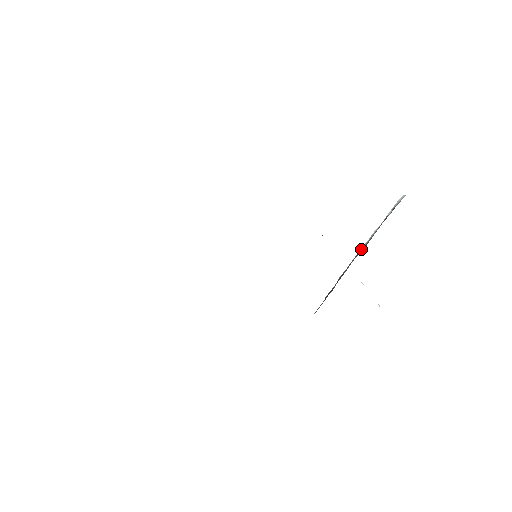
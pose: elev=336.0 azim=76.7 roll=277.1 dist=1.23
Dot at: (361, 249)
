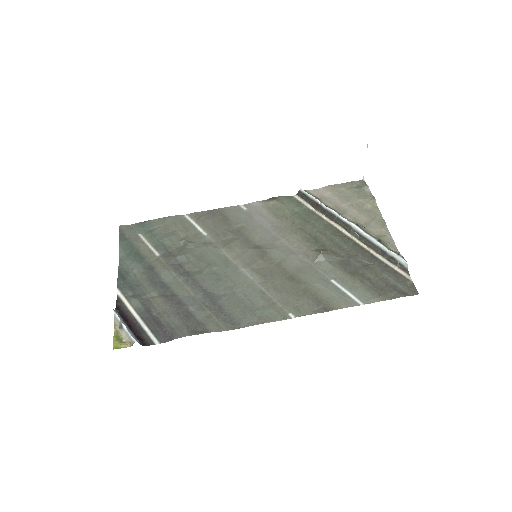
Dot at: (356, 229)
